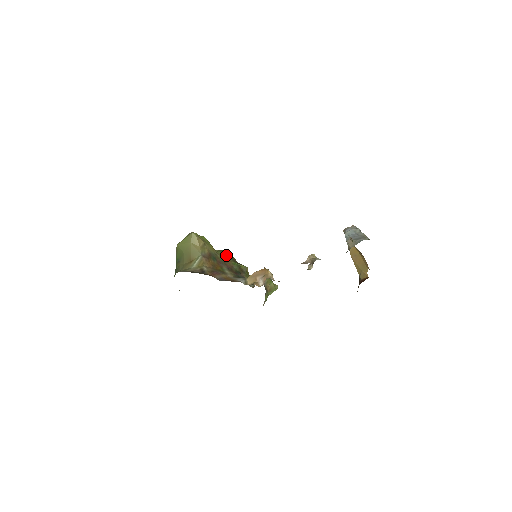
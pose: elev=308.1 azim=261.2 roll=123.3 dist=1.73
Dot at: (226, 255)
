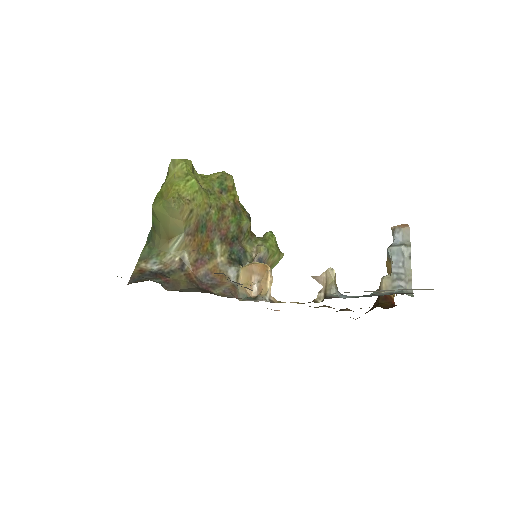
Dot at: (226, 194)
